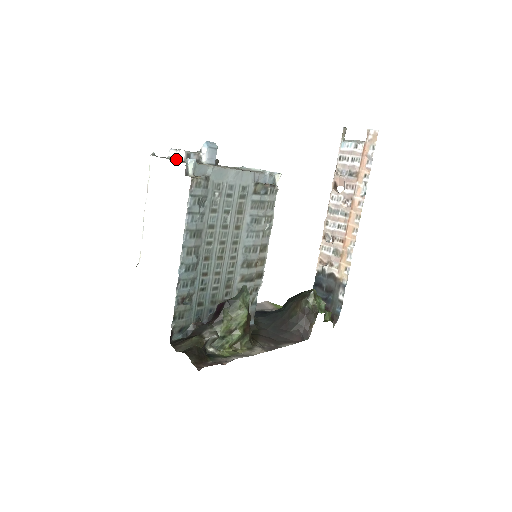
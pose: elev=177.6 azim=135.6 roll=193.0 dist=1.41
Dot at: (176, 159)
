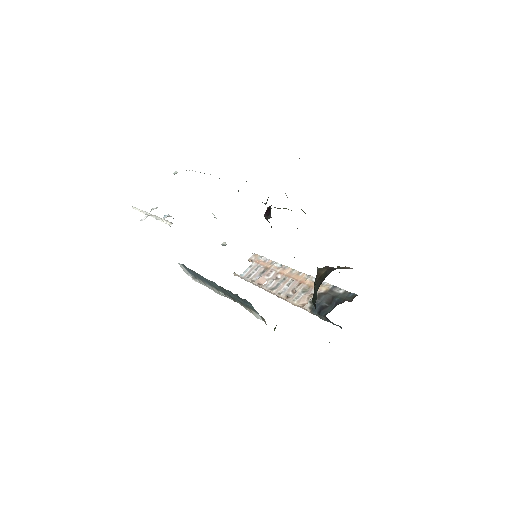
Dot at: occluded
